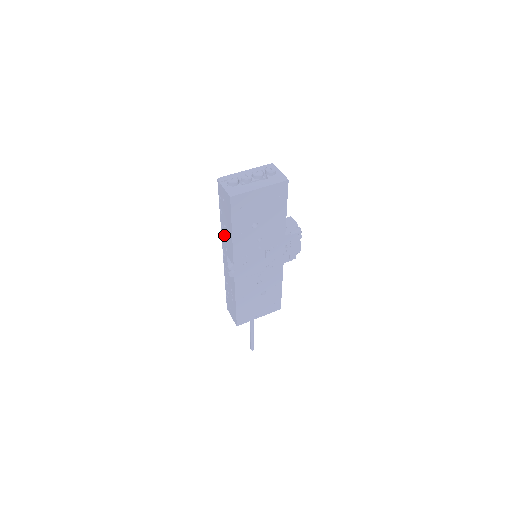
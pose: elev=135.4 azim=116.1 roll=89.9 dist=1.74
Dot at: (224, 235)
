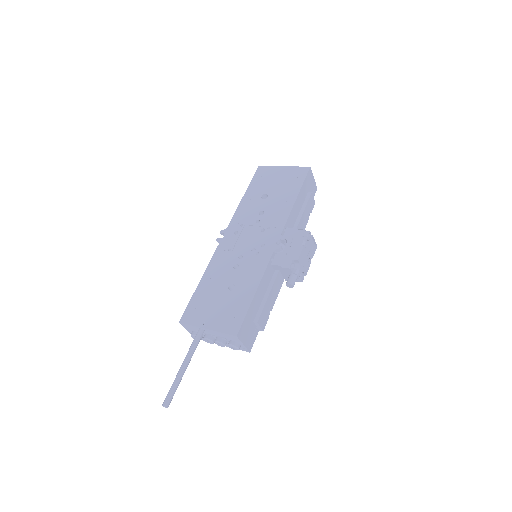
Dot at: occluded
